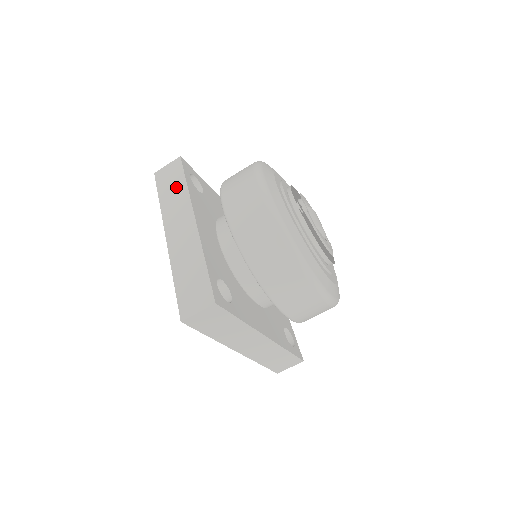
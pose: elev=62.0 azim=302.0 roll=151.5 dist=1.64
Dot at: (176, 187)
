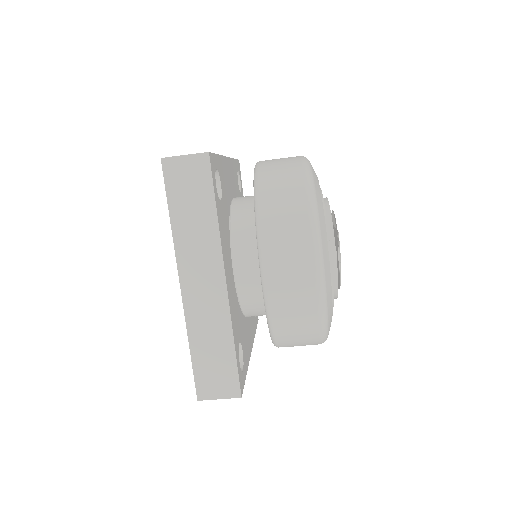
Dot at: (199, 210)
